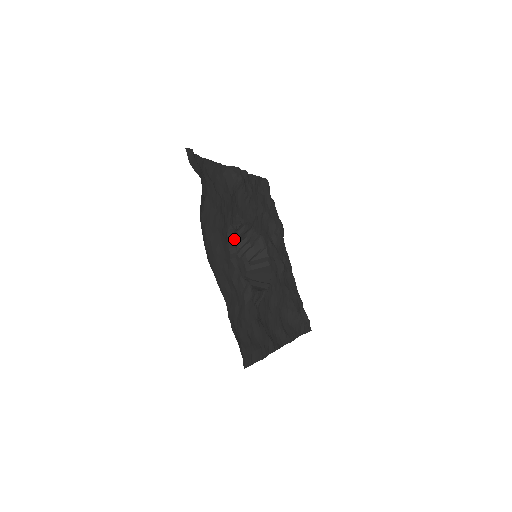
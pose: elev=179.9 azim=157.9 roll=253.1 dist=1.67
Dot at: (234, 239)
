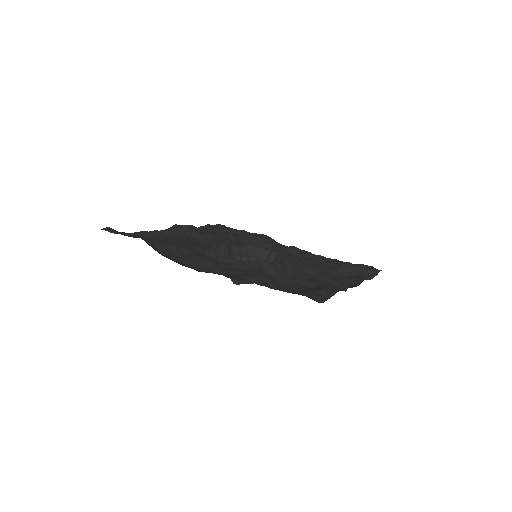
Dot at: (215, 253)
